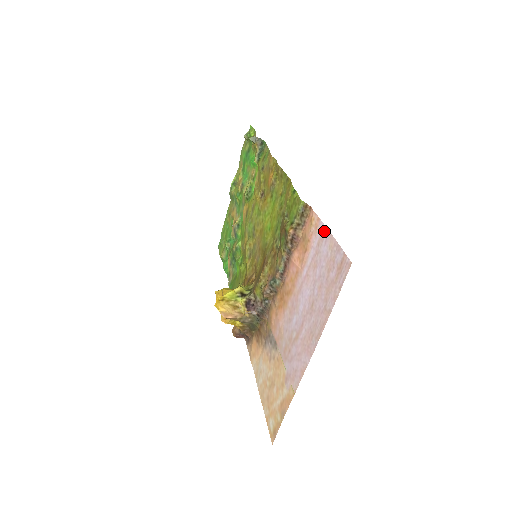
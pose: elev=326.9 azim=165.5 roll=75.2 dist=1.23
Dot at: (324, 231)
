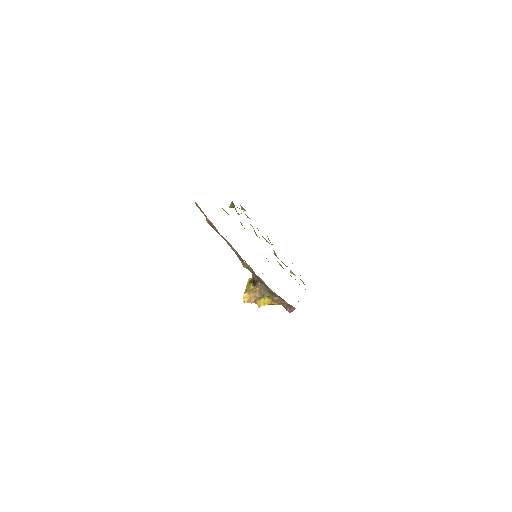
Dot at: occluded
